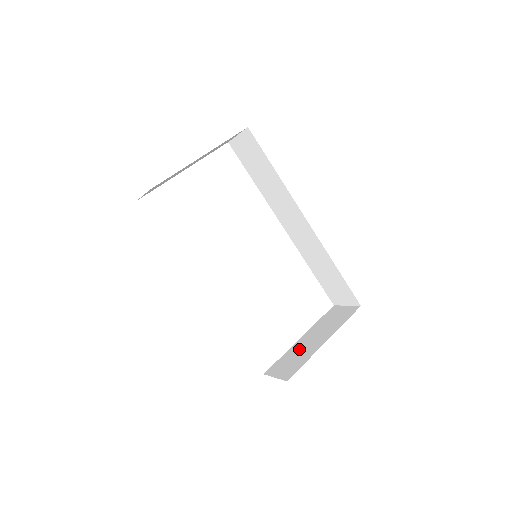
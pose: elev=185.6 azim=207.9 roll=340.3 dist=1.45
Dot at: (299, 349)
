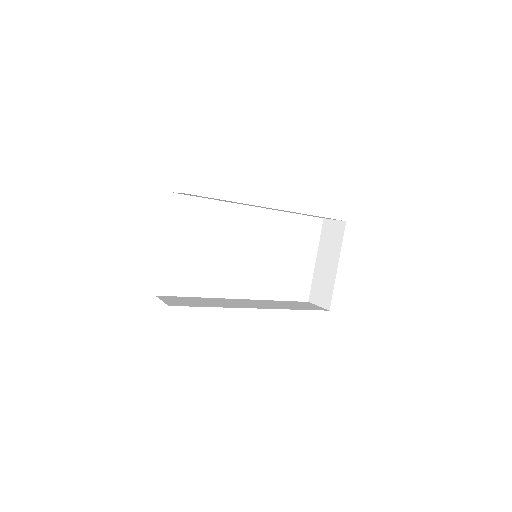
Dot at: (321, 275)
